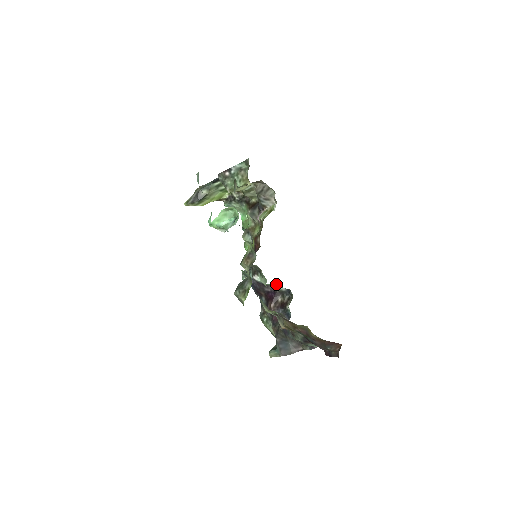
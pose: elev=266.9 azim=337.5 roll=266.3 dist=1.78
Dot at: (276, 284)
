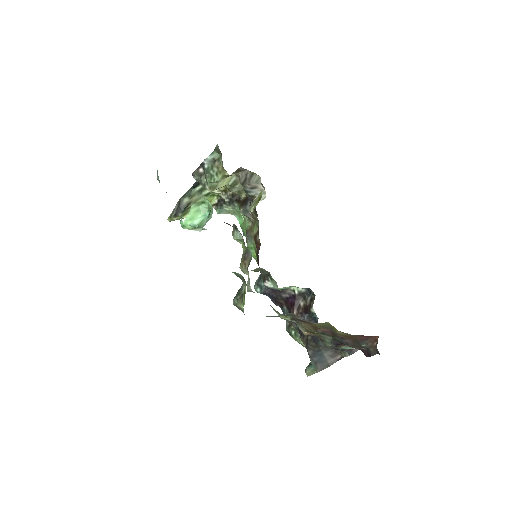
Dot at: (293, 286)
